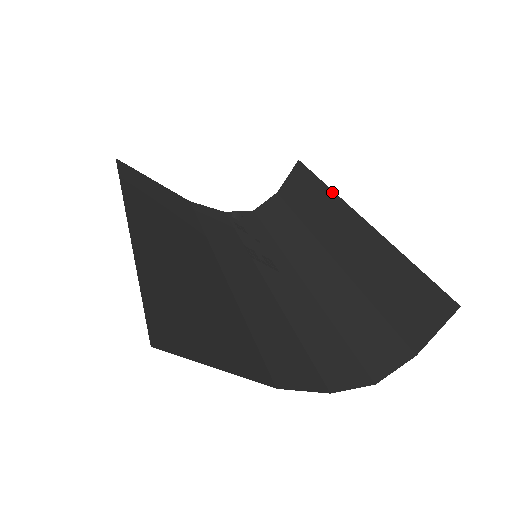
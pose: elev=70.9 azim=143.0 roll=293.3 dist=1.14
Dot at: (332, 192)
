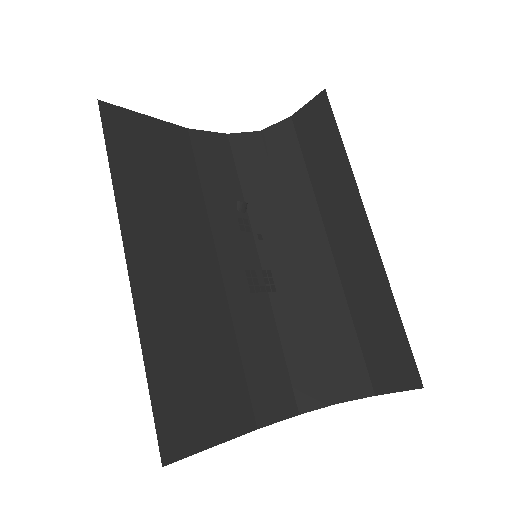
Dot at: (351, 174)
